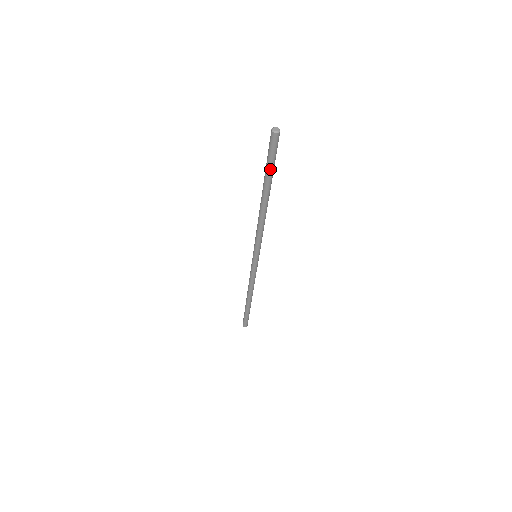
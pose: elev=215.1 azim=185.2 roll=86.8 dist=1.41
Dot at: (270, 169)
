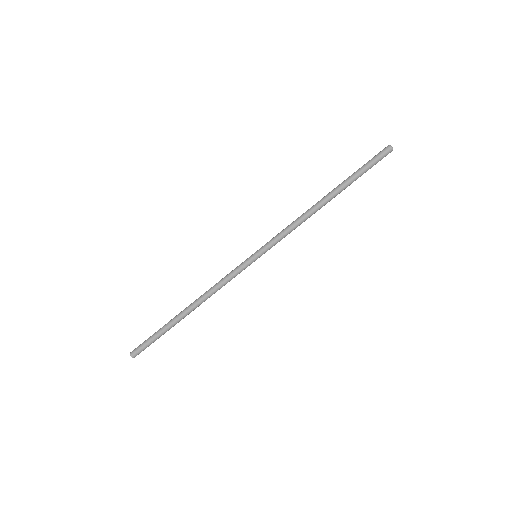
Dot at: (359, 171)
